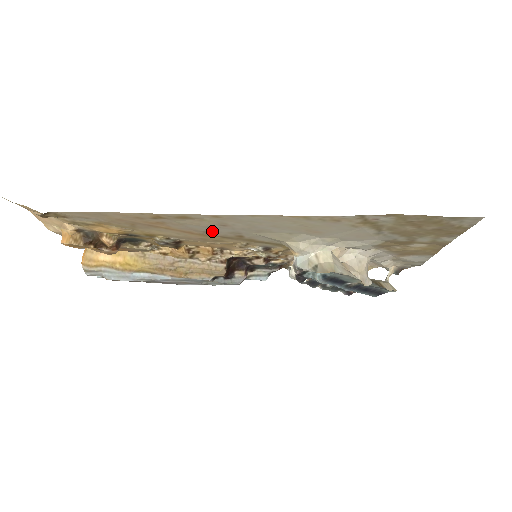
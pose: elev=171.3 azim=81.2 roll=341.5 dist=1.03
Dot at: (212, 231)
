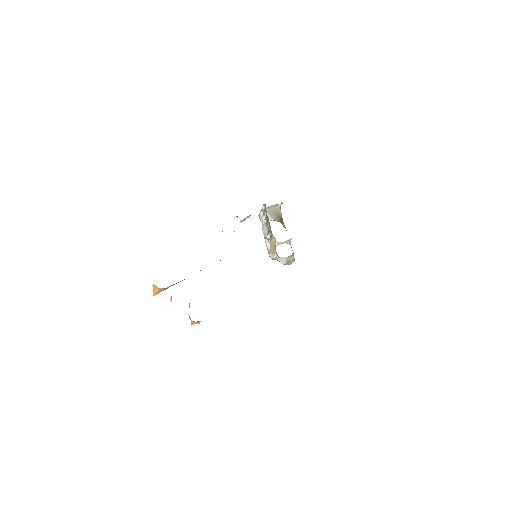
Dot at: occluded
